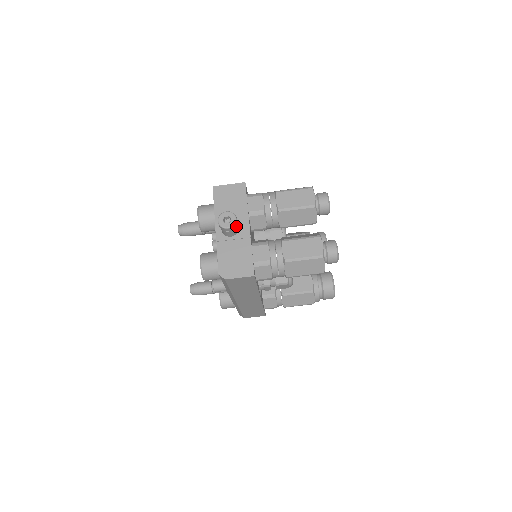
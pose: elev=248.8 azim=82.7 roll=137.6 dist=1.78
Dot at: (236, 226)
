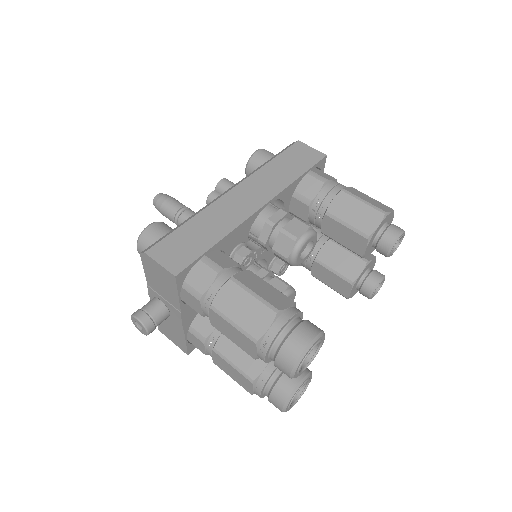
Dot at: occluded
